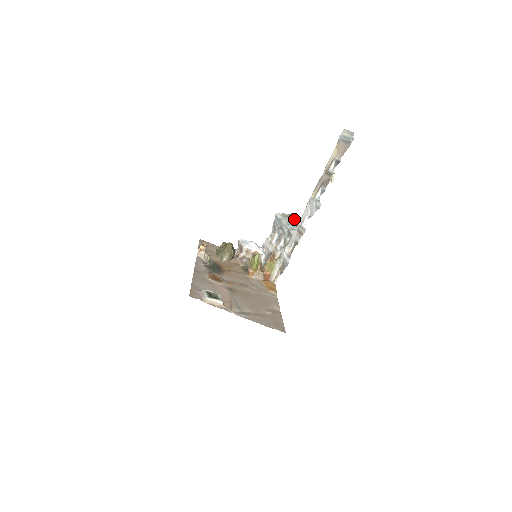
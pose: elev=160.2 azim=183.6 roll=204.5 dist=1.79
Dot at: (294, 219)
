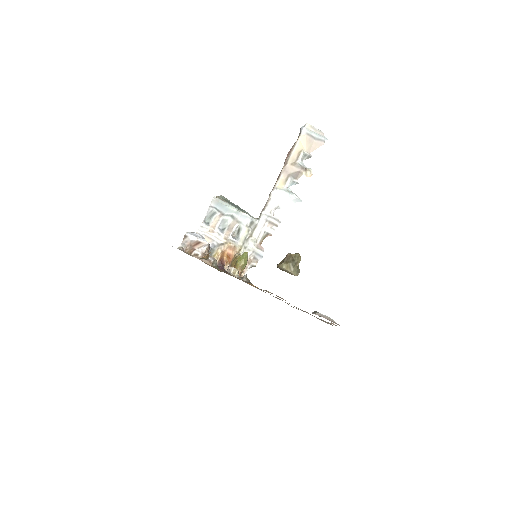
Dot at: (233, 204)
